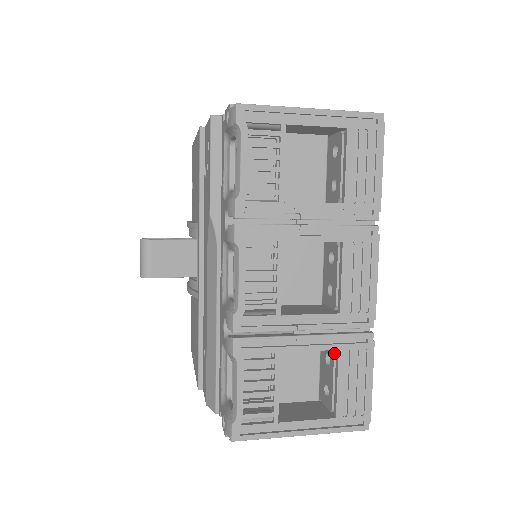
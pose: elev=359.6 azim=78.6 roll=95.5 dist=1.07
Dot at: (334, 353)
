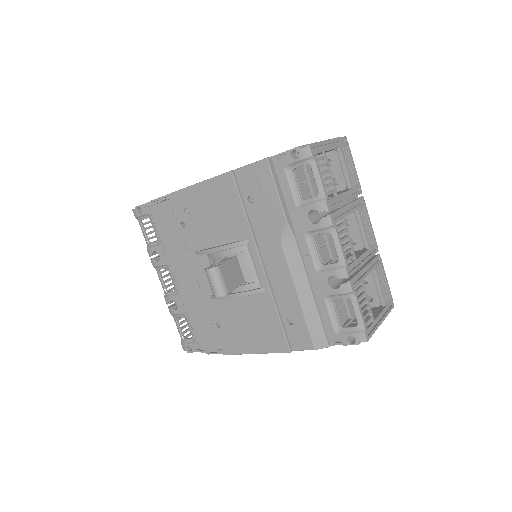
Dot at: (371, 273)
